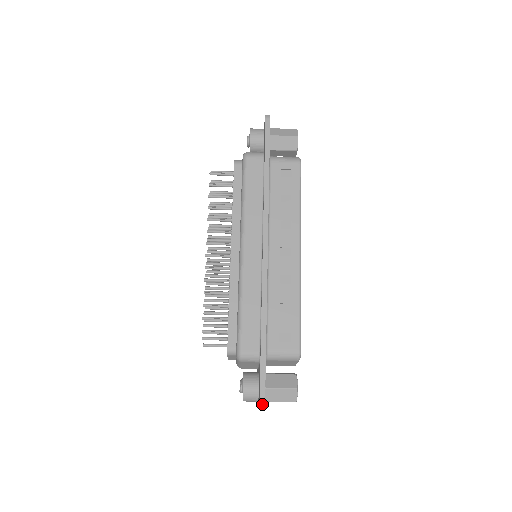
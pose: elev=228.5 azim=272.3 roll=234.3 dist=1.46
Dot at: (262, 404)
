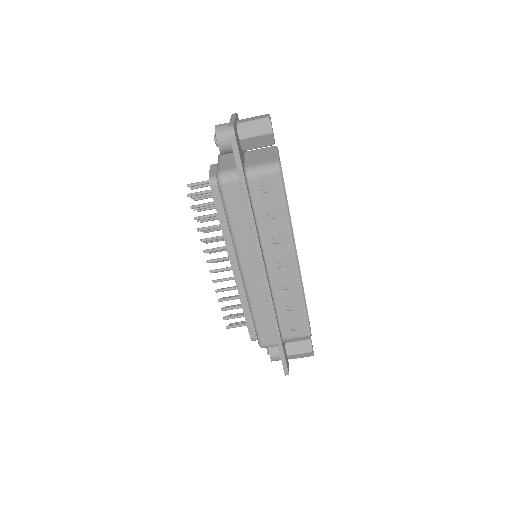
Dot at: occluded
